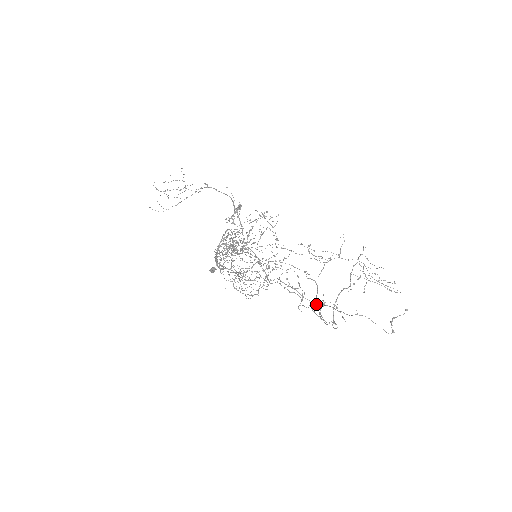
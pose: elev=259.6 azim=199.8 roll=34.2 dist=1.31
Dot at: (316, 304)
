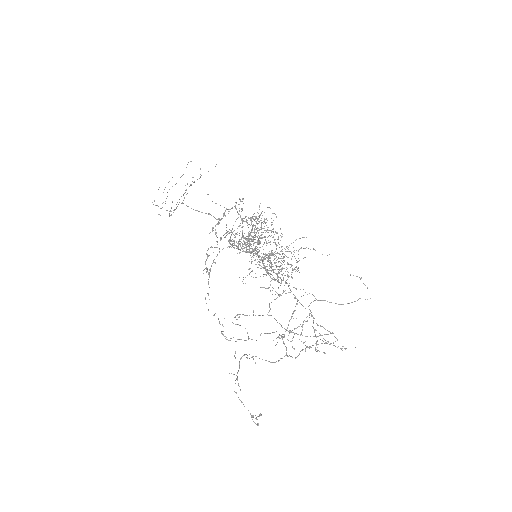
Dot at: occluded
